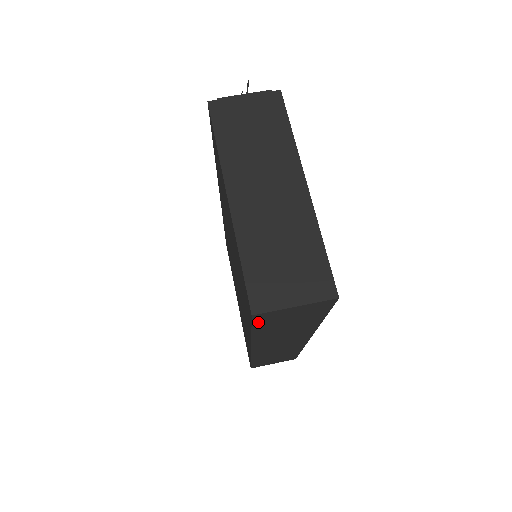
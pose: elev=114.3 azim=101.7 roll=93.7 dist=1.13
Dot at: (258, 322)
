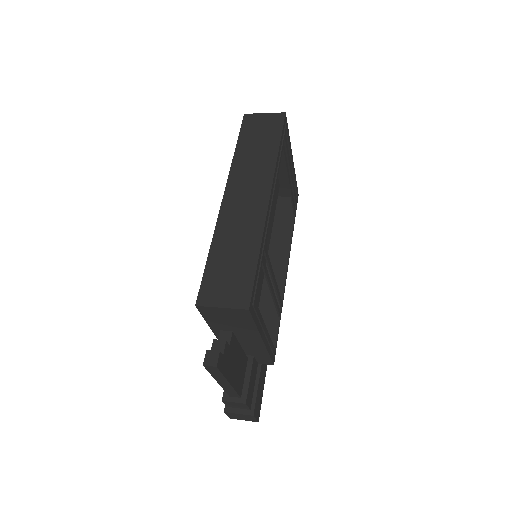
Dot at: (244, 127)
